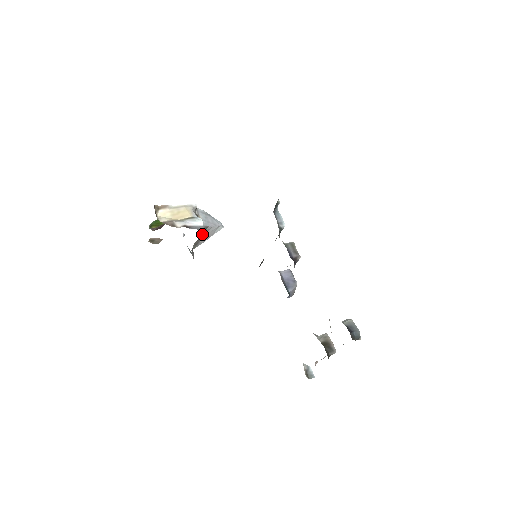
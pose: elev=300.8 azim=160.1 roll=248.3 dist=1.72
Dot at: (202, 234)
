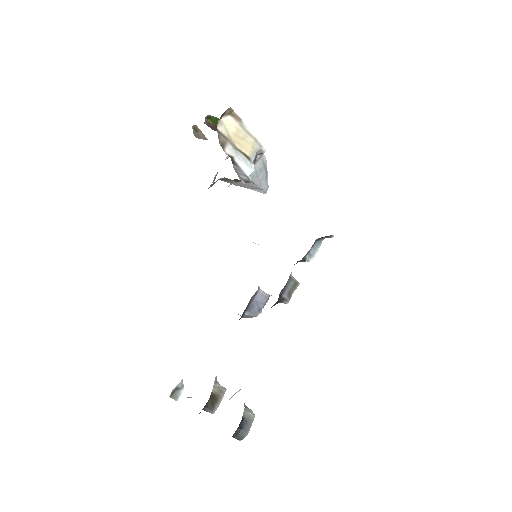
Dot at: (239, 181)
